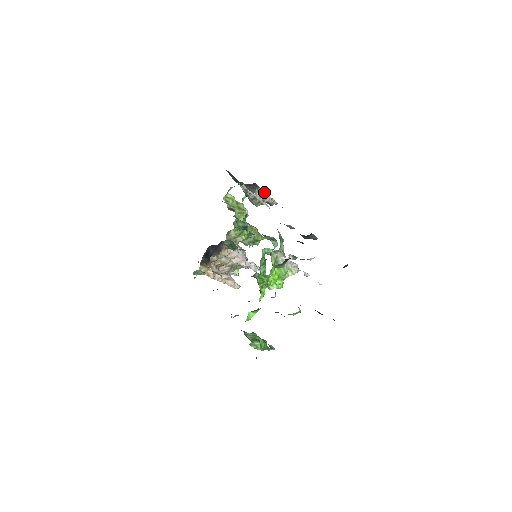
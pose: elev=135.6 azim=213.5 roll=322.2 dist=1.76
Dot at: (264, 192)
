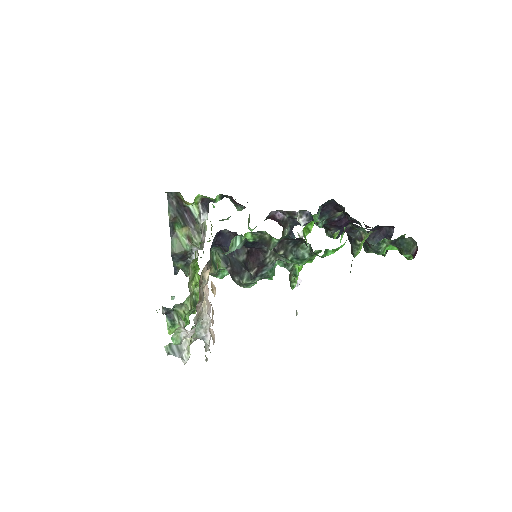
Dot at: (206, 229)
